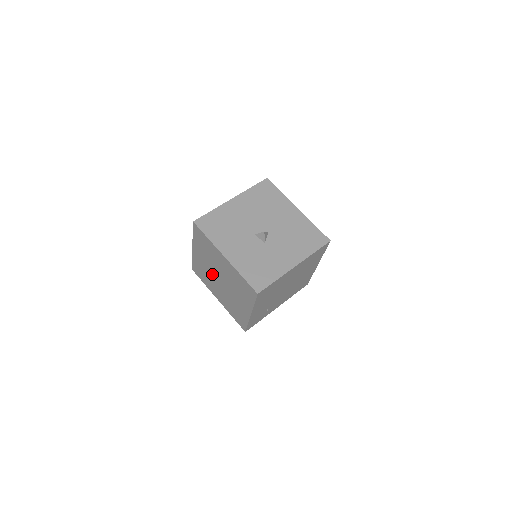
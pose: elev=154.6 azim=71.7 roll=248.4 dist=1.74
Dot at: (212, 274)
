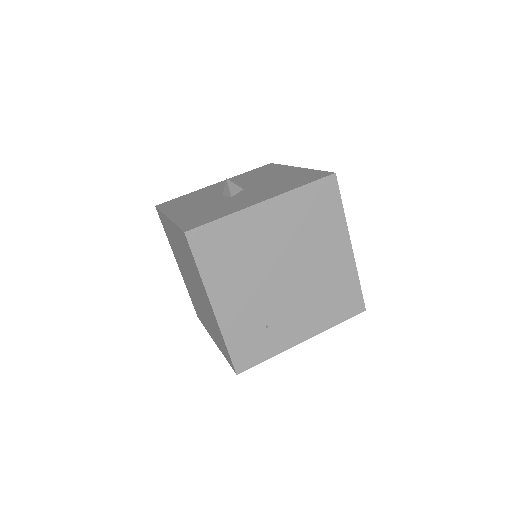
Dot at: (191, 286)
